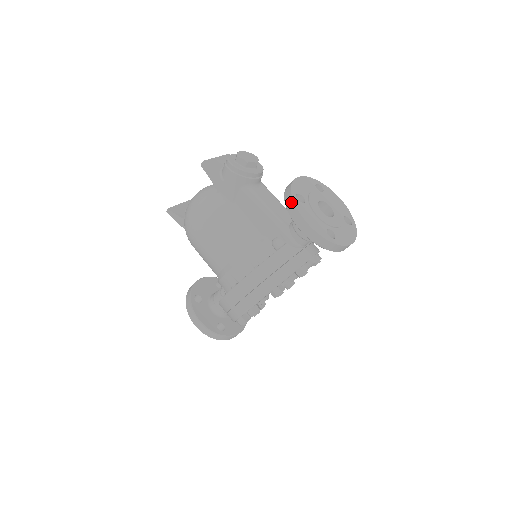
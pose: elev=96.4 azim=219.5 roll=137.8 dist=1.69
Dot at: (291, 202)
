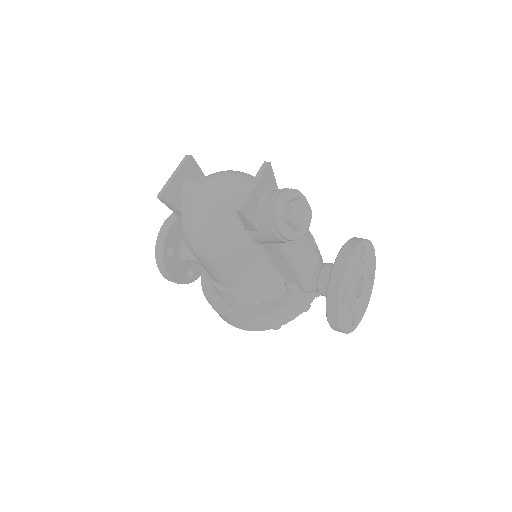
Dot at: (335, 307)
